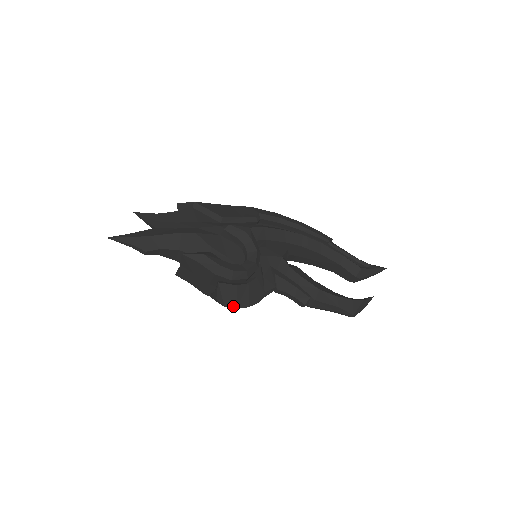
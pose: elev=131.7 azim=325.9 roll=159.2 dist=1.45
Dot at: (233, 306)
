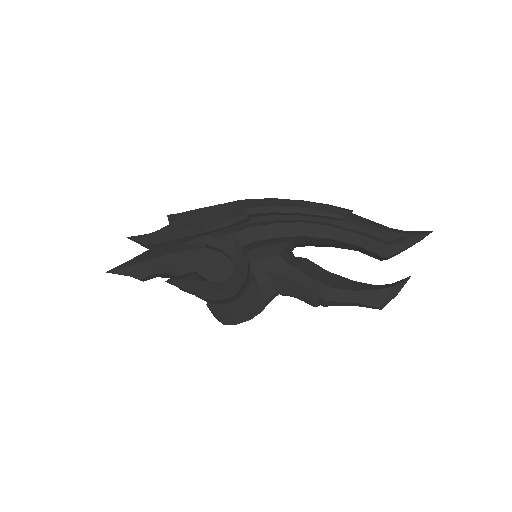
Dot at: (232, 323)
